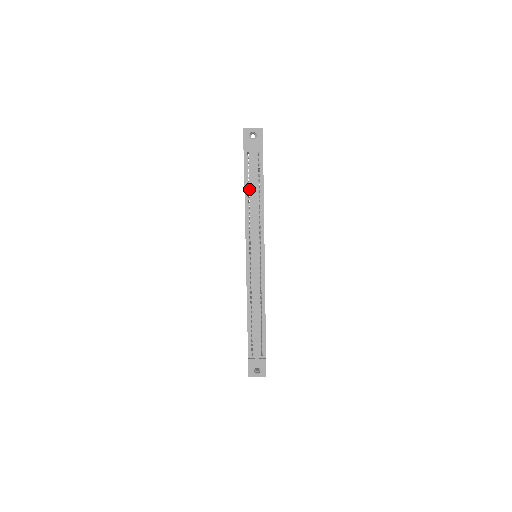
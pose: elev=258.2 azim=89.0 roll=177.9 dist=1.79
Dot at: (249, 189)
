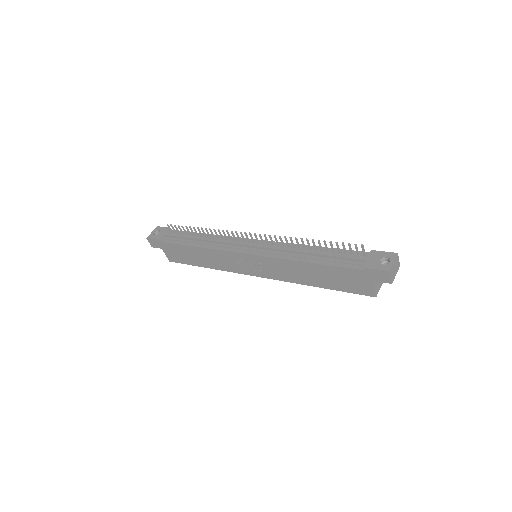
Dot at: (191, 243)
